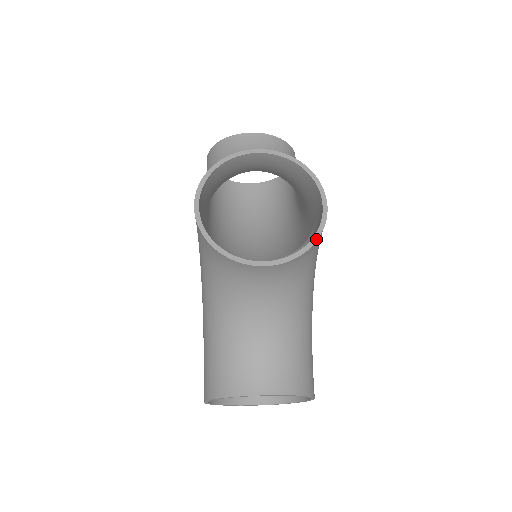
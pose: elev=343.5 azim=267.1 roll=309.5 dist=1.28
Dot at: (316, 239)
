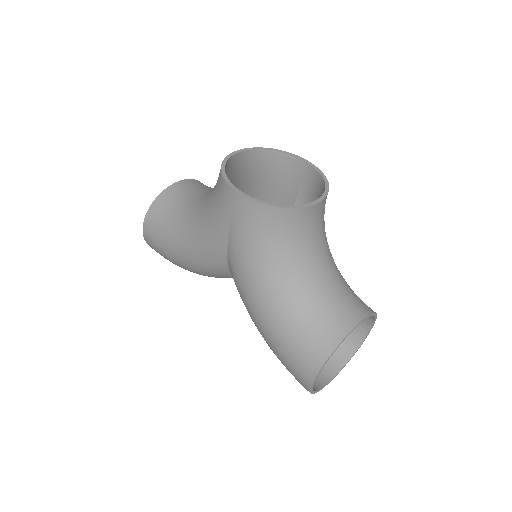
Dot at: (326, 179)
